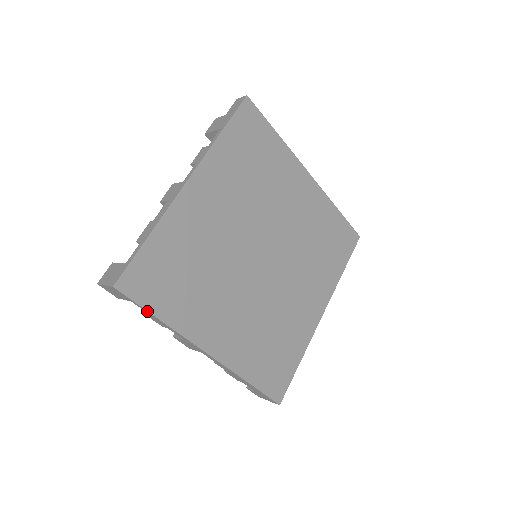
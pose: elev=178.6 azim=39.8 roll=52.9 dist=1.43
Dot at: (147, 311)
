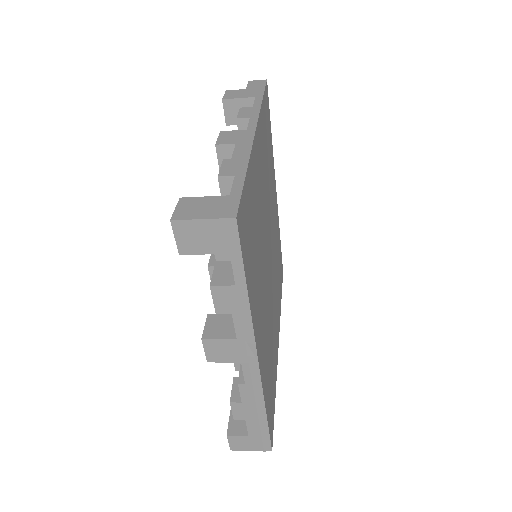
Dot at: (244, 274)
